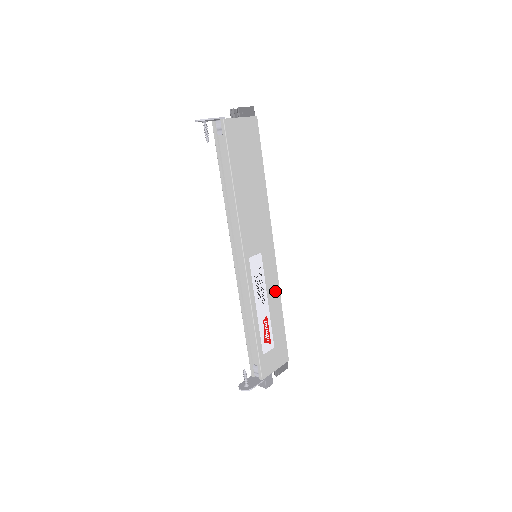
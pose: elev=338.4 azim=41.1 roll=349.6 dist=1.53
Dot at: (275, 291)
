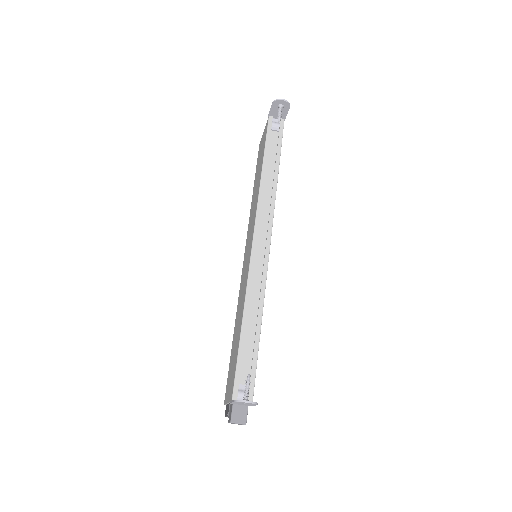
Dot at: occluded
